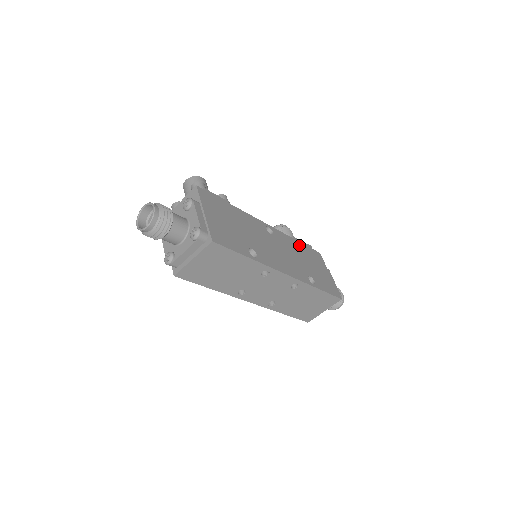
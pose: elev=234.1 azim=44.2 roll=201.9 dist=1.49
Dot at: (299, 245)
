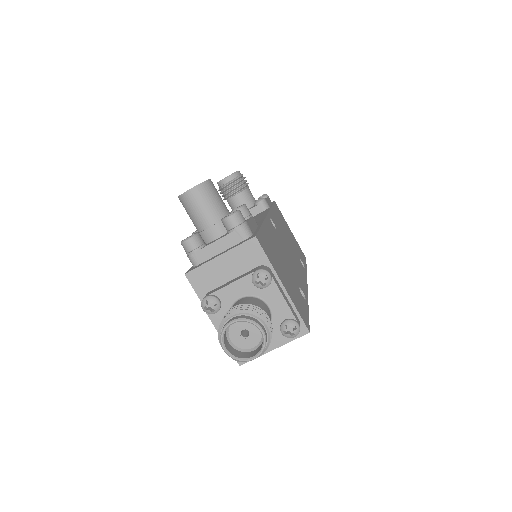
Dot at: (275, 213)
